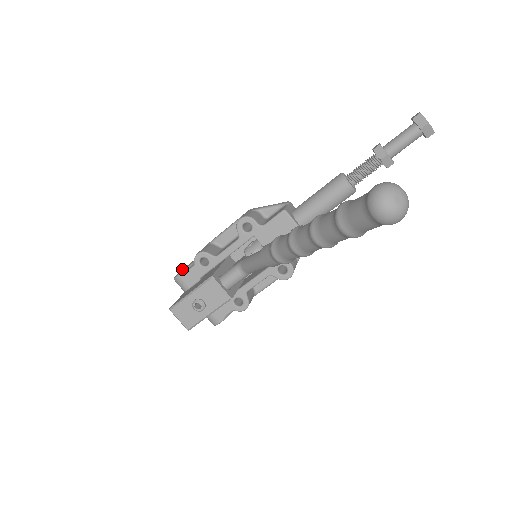
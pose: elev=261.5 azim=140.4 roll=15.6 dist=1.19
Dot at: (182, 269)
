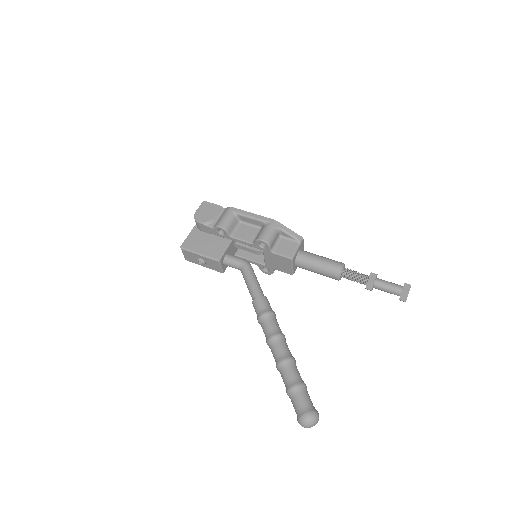
Dot at: (204, 201)
